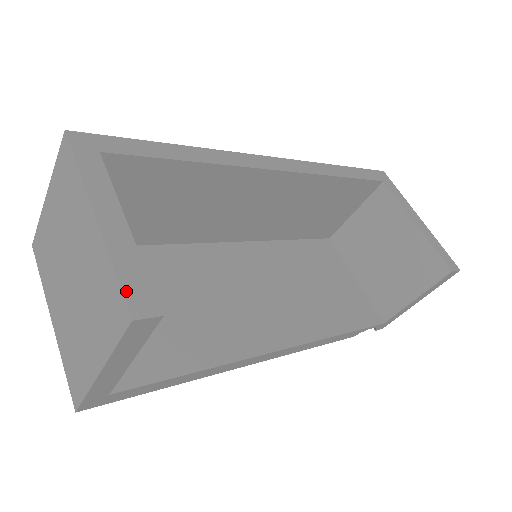
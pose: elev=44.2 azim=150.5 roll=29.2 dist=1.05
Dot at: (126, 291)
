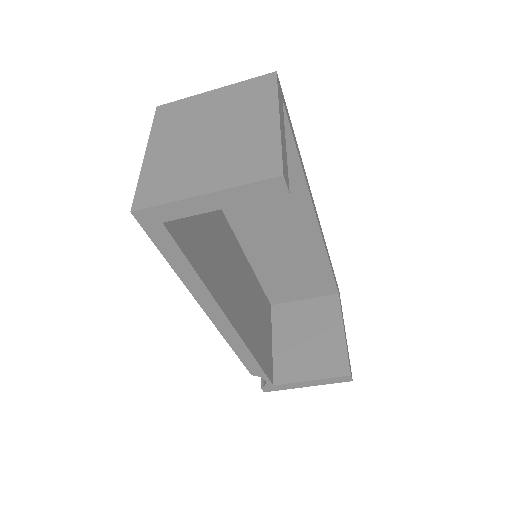
Dot at: (283, 162)
